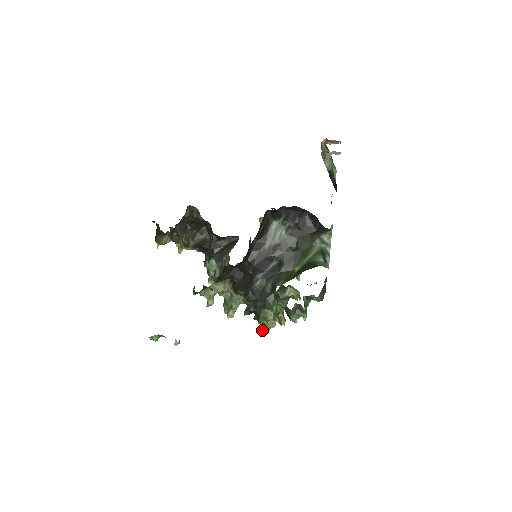
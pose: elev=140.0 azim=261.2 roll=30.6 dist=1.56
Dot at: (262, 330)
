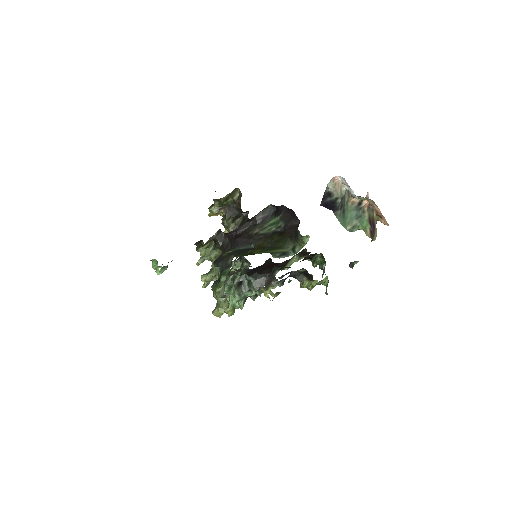
Dot at: (213, 310)
